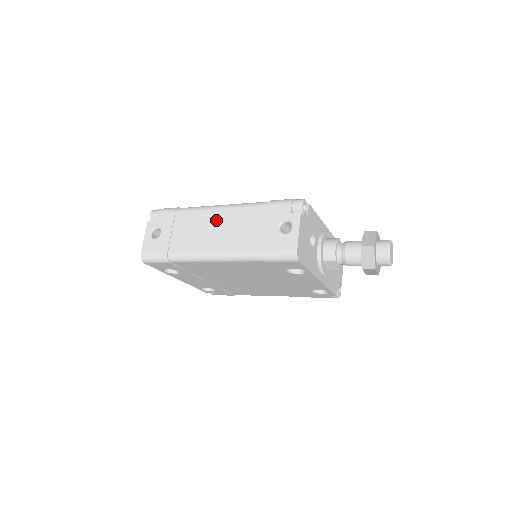
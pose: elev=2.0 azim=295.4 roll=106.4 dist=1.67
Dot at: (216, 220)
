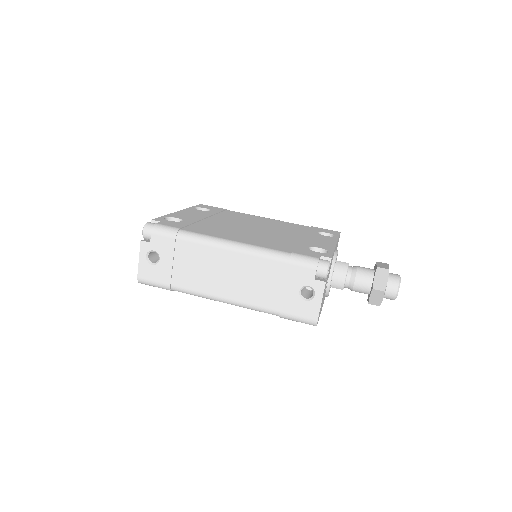
Dot at: (227, 263)
